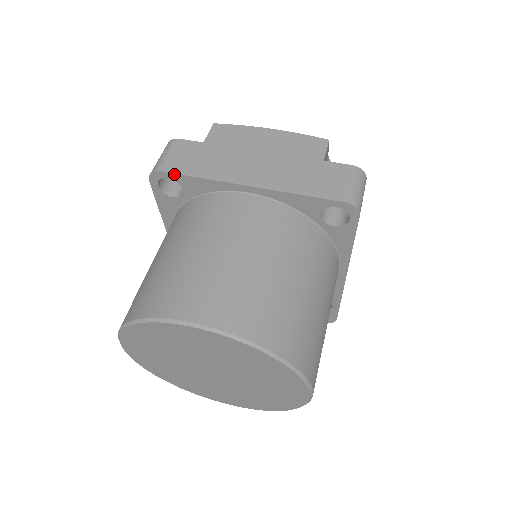
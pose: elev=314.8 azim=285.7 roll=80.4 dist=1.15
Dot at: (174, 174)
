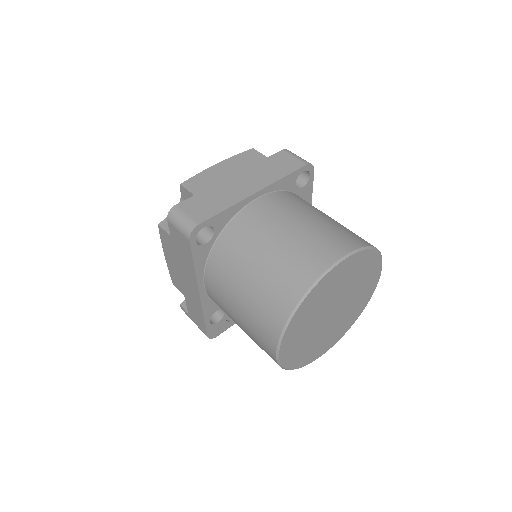
Dot at: (209, 220)
